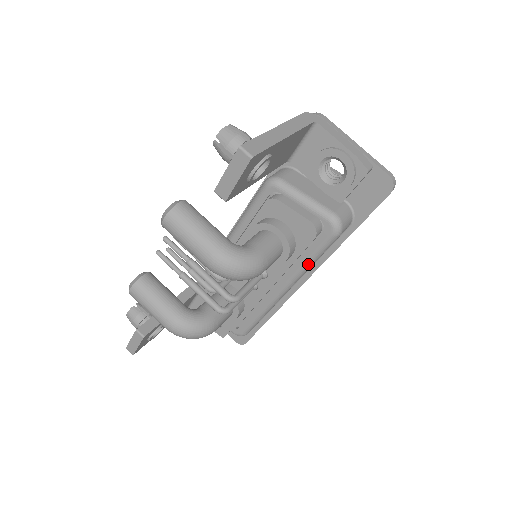
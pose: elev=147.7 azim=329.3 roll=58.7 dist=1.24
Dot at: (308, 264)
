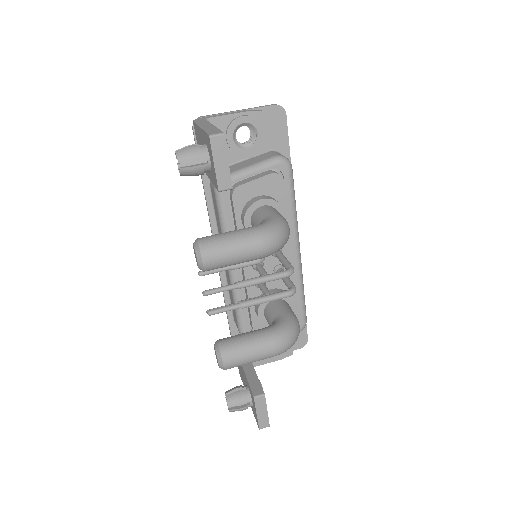
Dot at: (294, 209)
